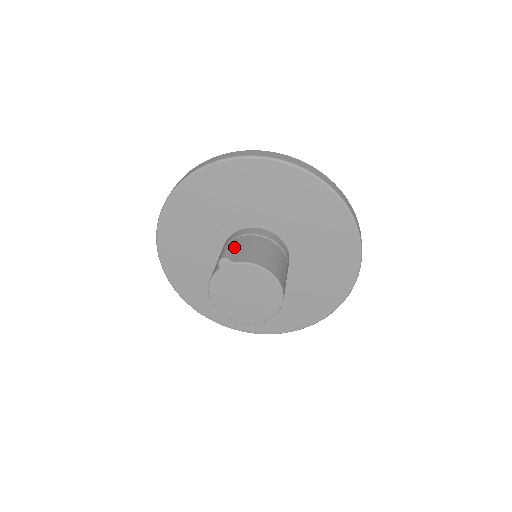
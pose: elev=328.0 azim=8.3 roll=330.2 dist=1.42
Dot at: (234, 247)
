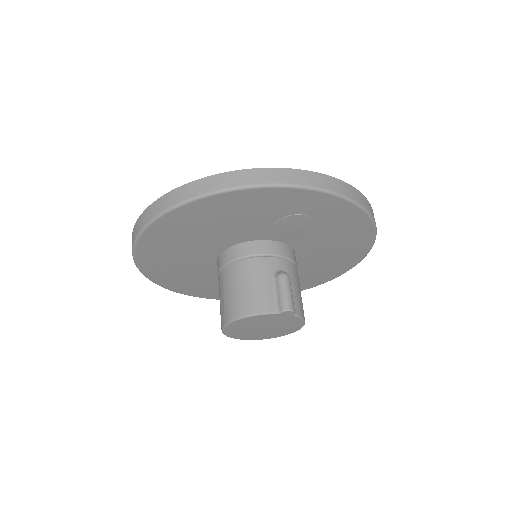
Dot at: (291, 286)
